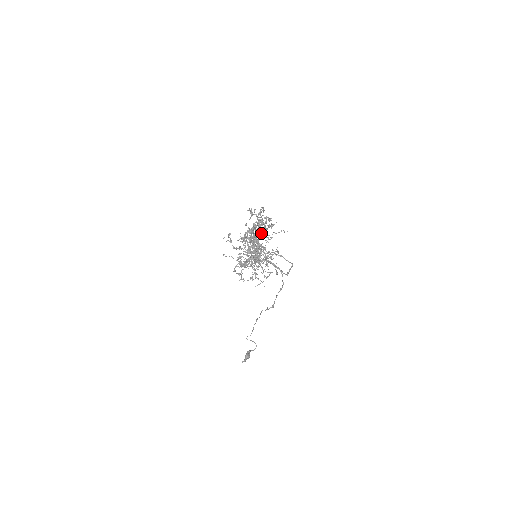
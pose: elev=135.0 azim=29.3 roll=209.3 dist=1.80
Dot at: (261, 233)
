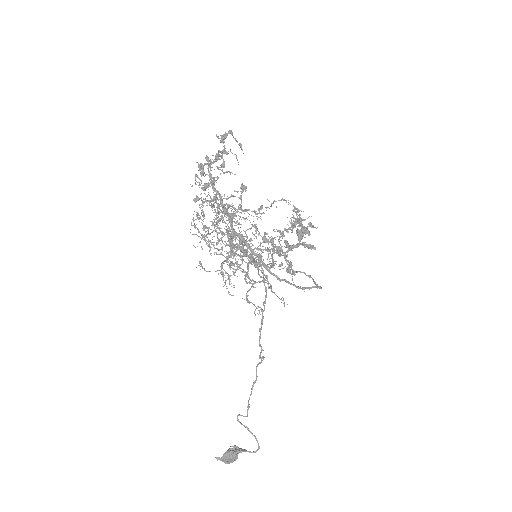
Dot at: (217, 168)
